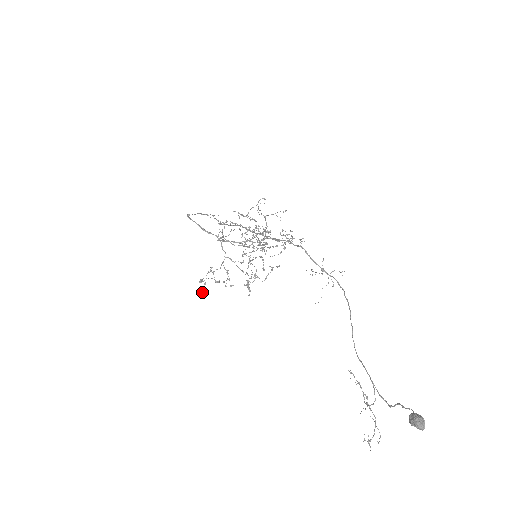
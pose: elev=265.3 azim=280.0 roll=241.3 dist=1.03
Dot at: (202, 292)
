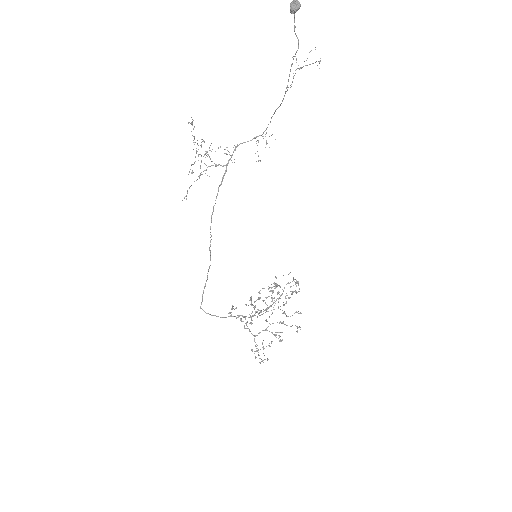
Dot at: (232, 309)
